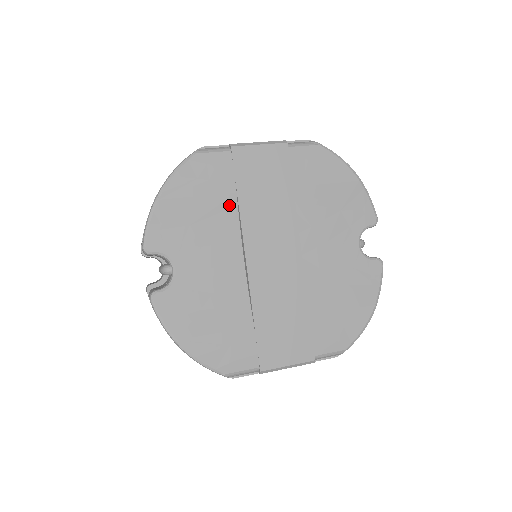
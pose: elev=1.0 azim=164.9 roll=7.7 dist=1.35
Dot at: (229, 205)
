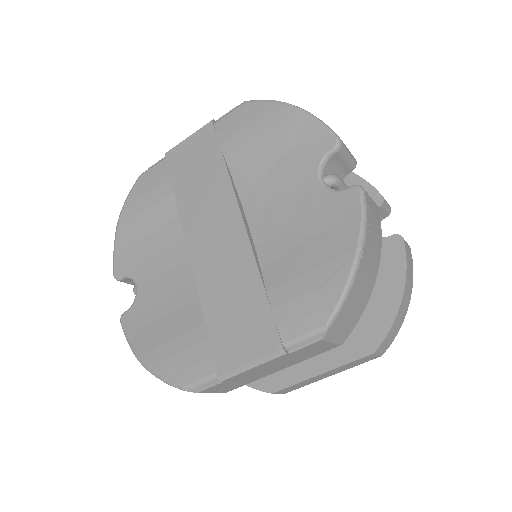
Dot at: (171, 206)
